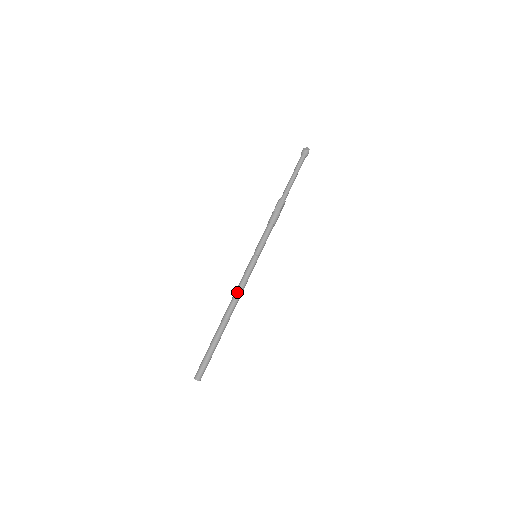
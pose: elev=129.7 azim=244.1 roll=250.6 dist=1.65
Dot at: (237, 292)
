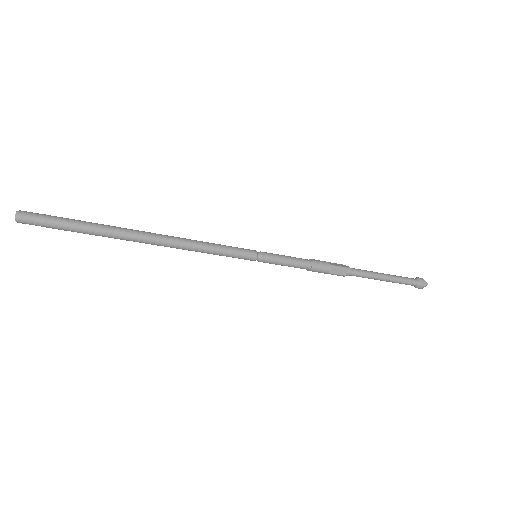
Dot at: occluded
